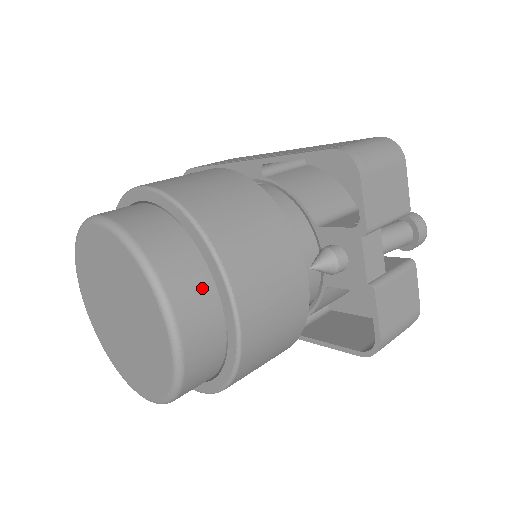
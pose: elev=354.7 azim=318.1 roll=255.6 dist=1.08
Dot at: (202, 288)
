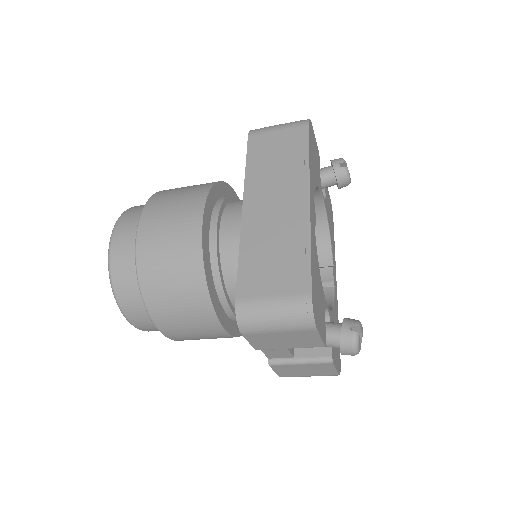
Dot at: (148, 317)
